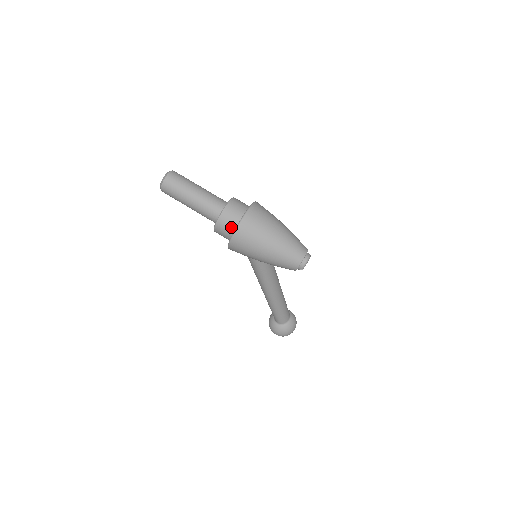
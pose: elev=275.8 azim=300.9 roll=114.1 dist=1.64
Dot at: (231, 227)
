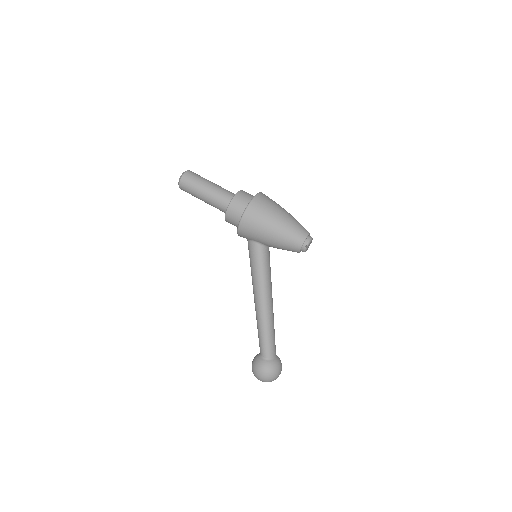
Dot at: (245, 203)
